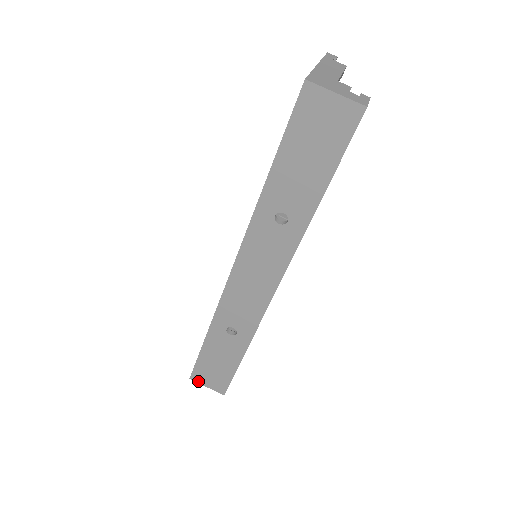
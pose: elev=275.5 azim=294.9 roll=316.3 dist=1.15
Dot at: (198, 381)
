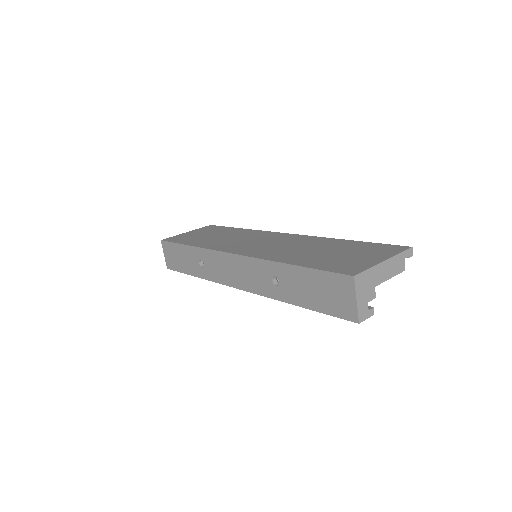
Dot at: (163, 247)
